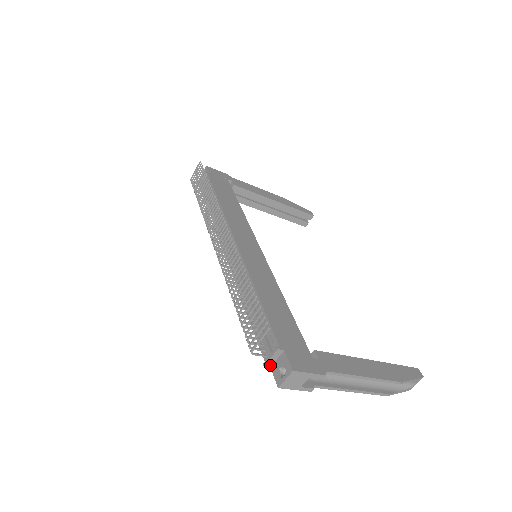
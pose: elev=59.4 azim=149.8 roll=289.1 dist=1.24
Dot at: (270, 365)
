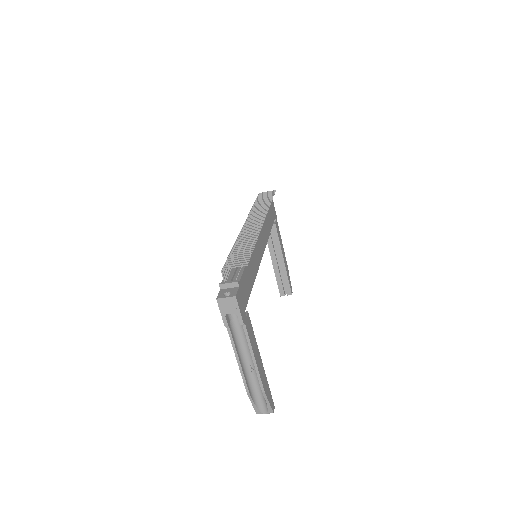
Dot at: (222, 288)
